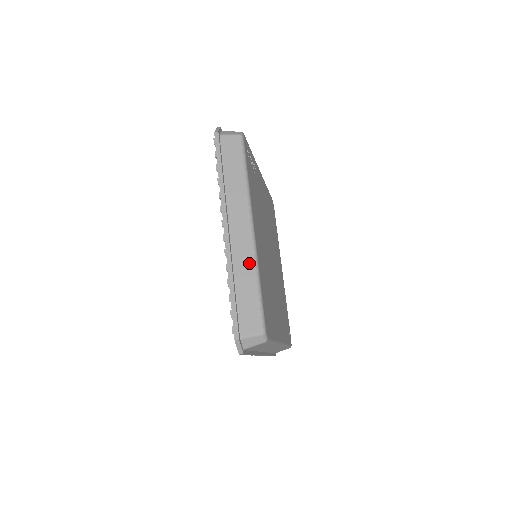
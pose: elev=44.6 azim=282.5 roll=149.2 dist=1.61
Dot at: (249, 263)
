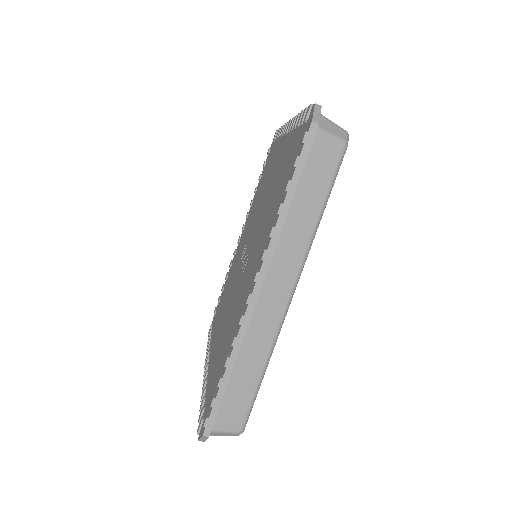
Dot at: (265, 343)
